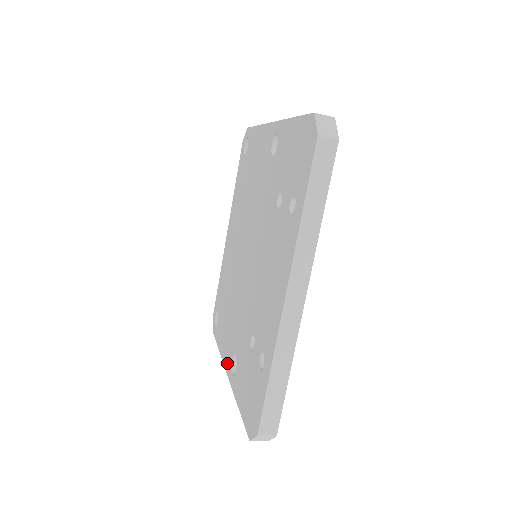
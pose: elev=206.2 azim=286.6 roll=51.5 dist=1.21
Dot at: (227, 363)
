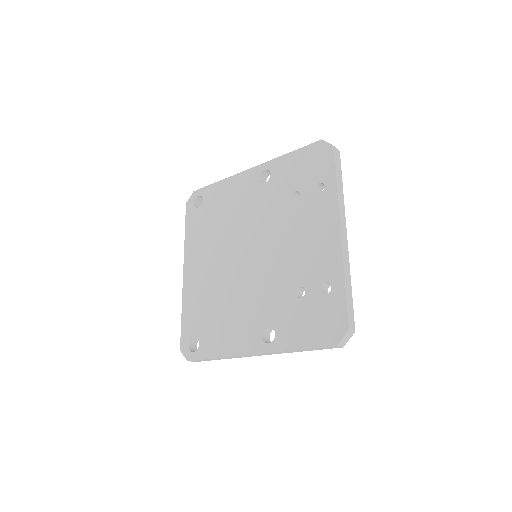
Dot at: (249, 347)
